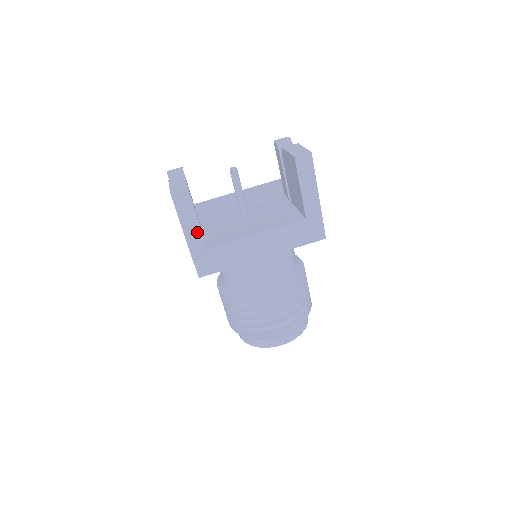
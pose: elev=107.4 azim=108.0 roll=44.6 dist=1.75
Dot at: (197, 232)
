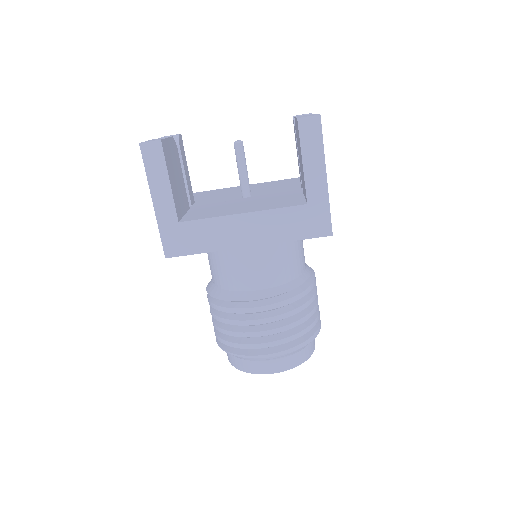
Dot at: (167, 198)
